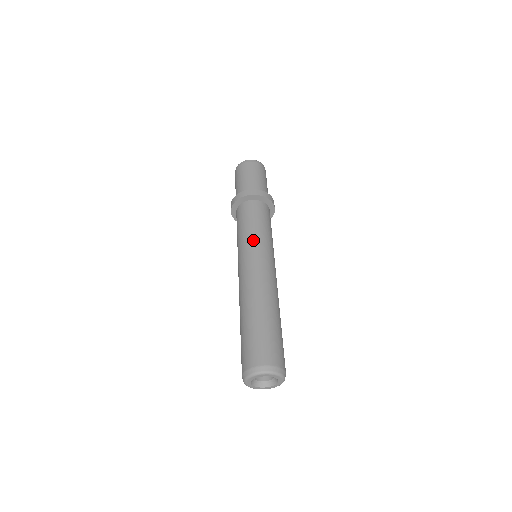
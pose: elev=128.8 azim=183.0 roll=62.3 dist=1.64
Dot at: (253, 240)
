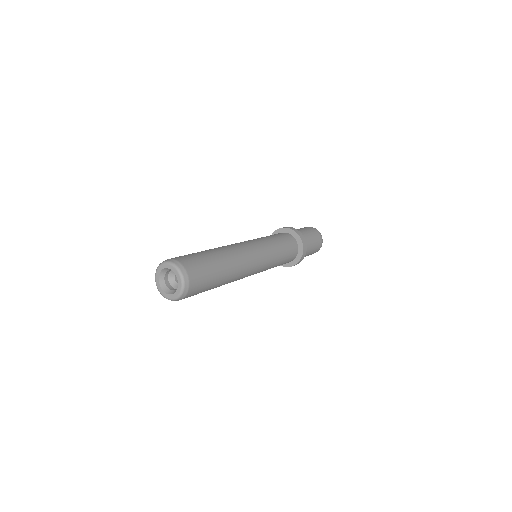
Dot at: (266, 242)
